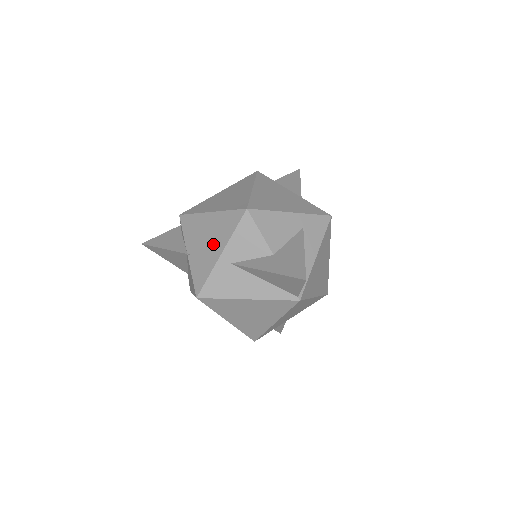
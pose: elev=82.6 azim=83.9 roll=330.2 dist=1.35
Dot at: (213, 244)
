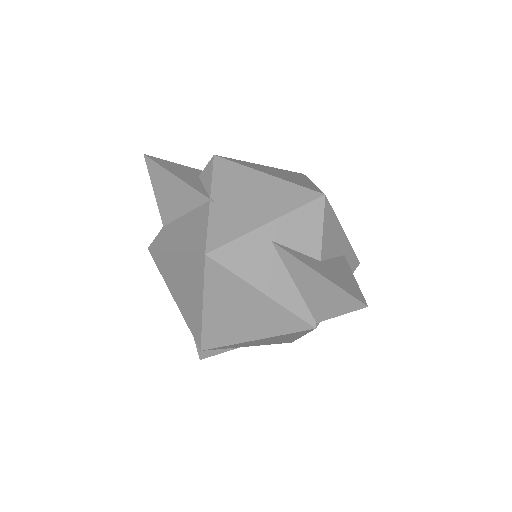
Dot at: (259, 207)
